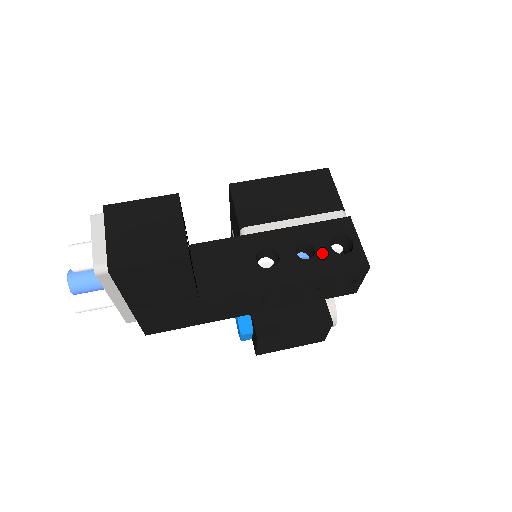
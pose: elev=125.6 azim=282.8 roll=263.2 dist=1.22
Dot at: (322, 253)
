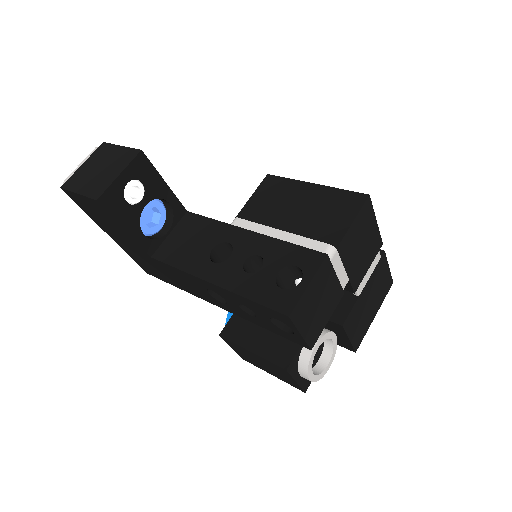
Dot at: (264, 275)
